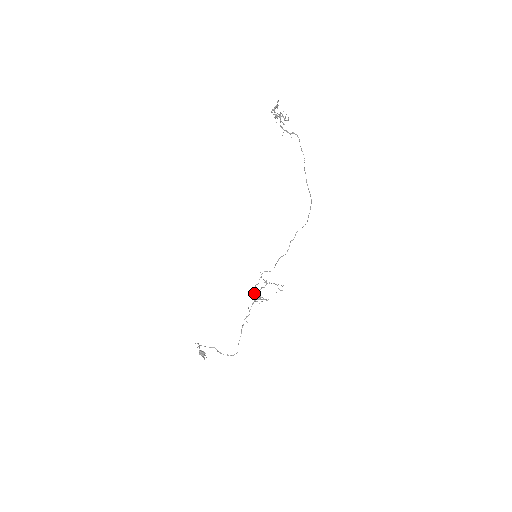
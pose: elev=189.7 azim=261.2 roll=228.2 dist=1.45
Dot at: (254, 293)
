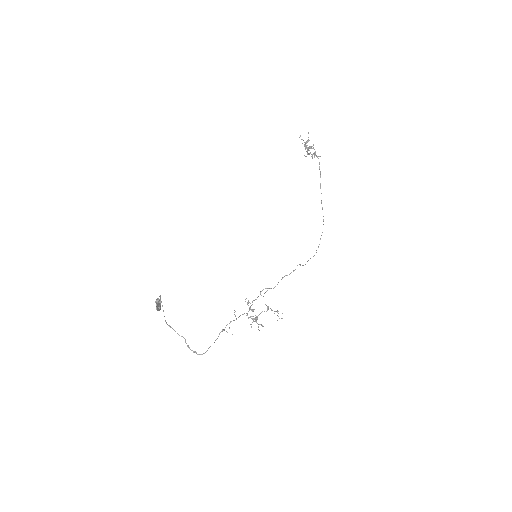
Dot at: (249, 307)
